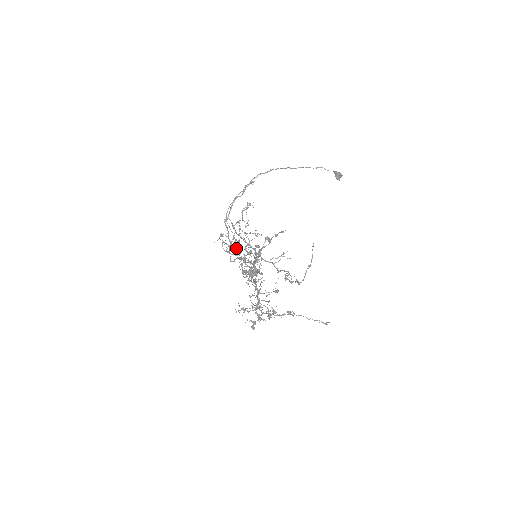
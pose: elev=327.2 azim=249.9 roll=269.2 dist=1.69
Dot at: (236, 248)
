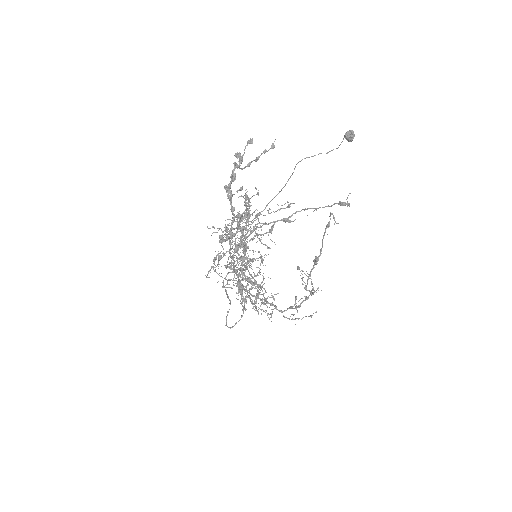
Dot at: occluded
